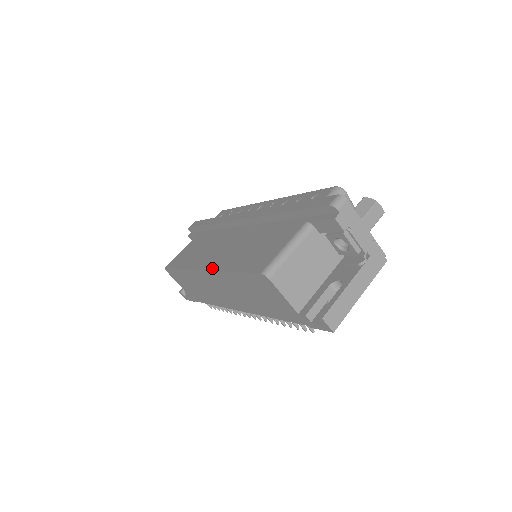
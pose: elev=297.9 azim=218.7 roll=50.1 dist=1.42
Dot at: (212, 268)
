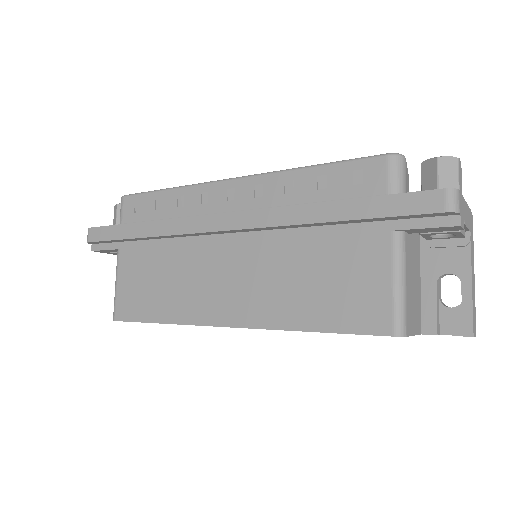
Dot at: (251, 324)
